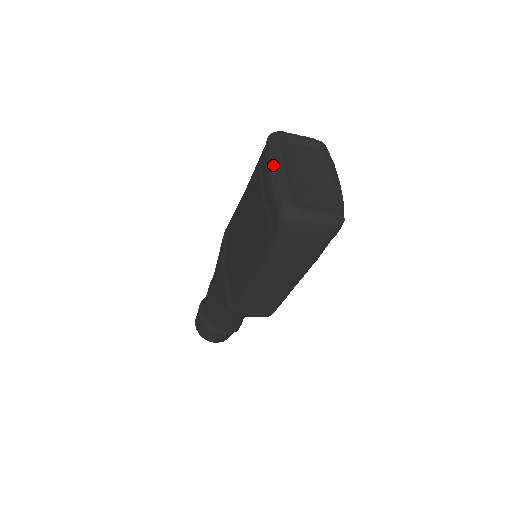
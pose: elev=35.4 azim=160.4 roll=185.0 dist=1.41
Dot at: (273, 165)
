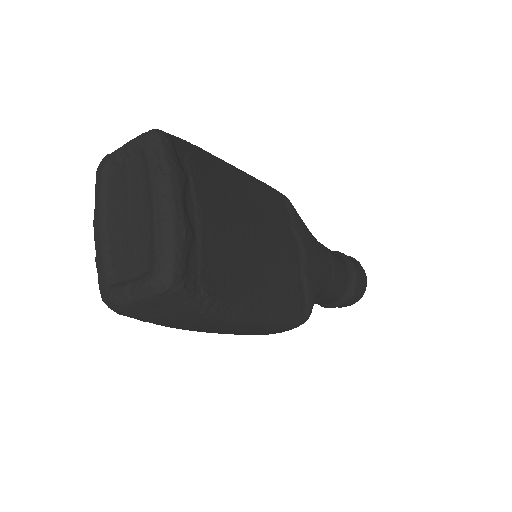
Dot at: (94, 232)
